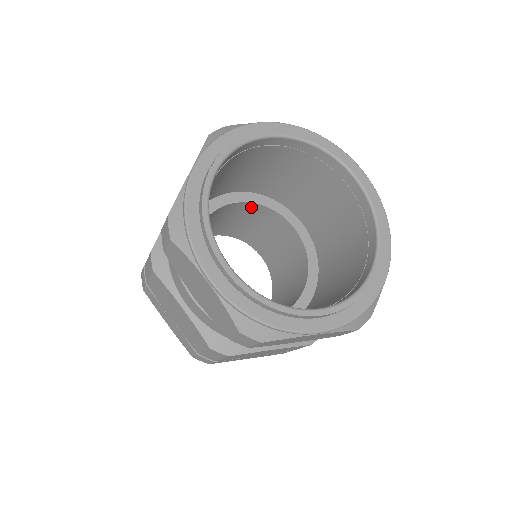
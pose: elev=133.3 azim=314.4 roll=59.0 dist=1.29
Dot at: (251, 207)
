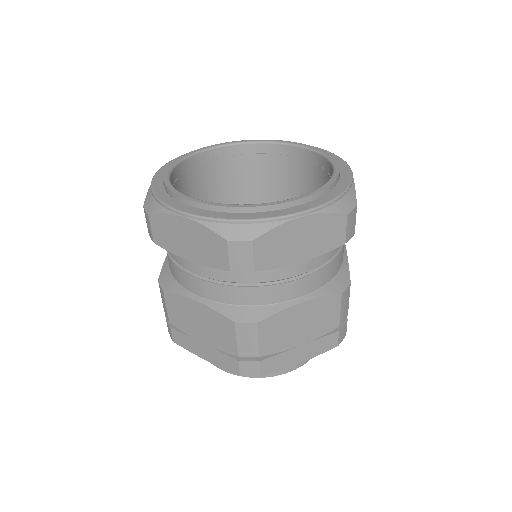
Dot at: occluded
